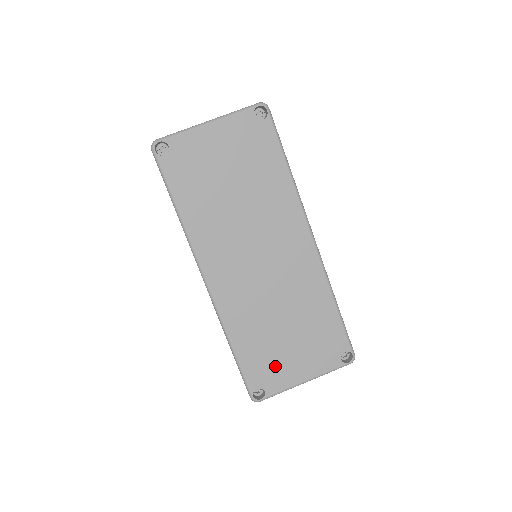
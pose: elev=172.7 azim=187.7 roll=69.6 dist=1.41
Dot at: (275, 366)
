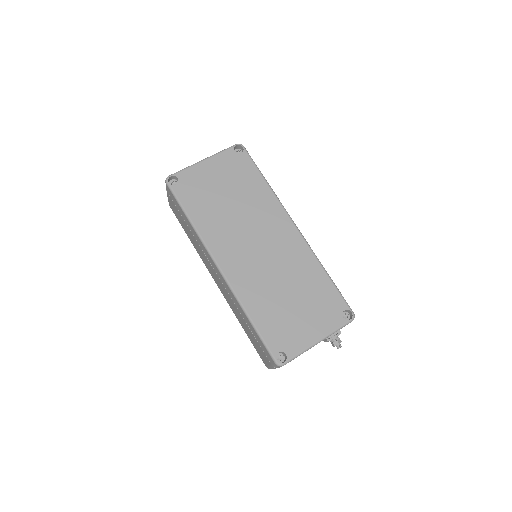
Dot at: (290, 331)
